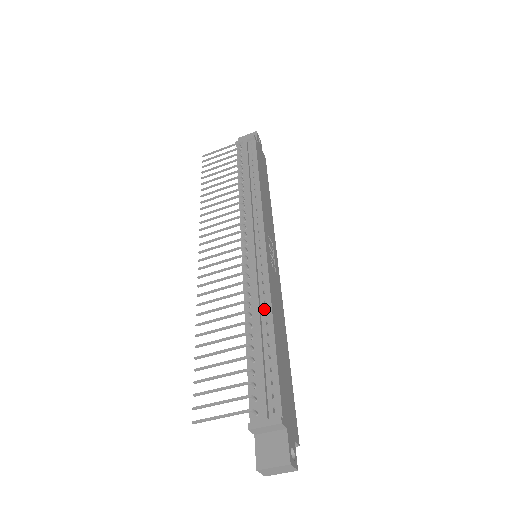
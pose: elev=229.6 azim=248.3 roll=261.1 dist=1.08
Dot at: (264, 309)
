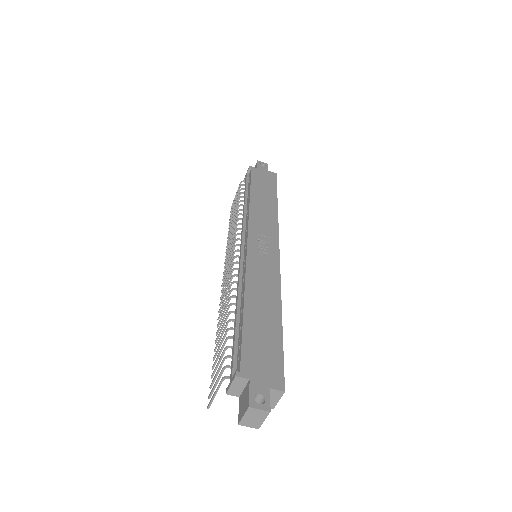
Dot at: (242, 294)
